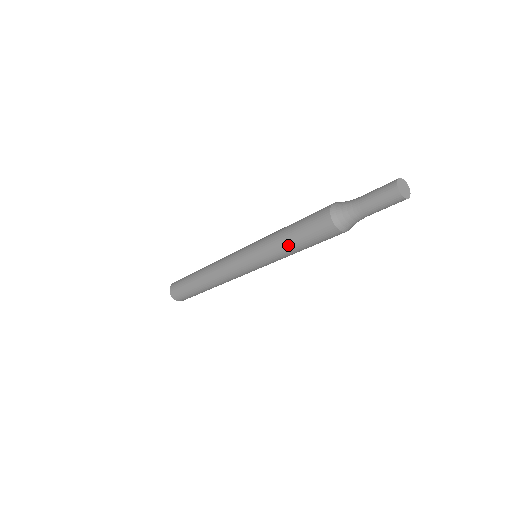
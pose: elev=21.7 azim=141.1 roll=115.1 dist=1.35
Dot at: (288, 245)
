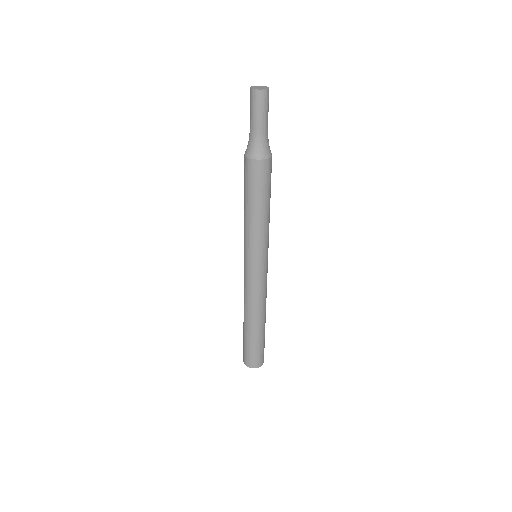
Dot at: (253, 213)
